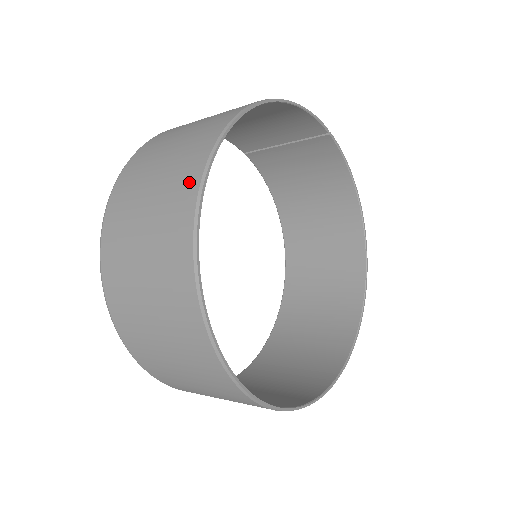
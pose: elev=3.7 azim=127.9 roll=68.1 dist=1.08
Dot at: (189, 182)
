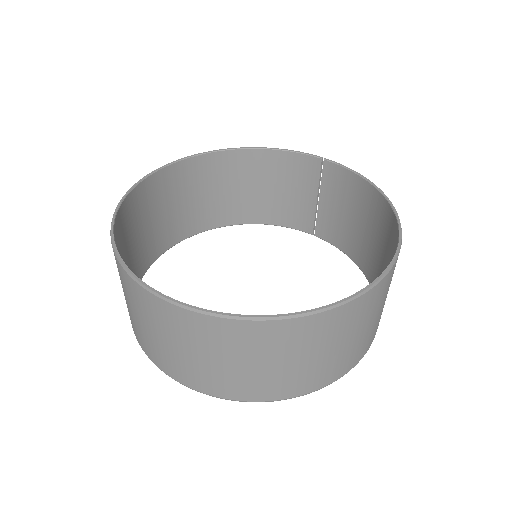
Dot at: (152, 184)
